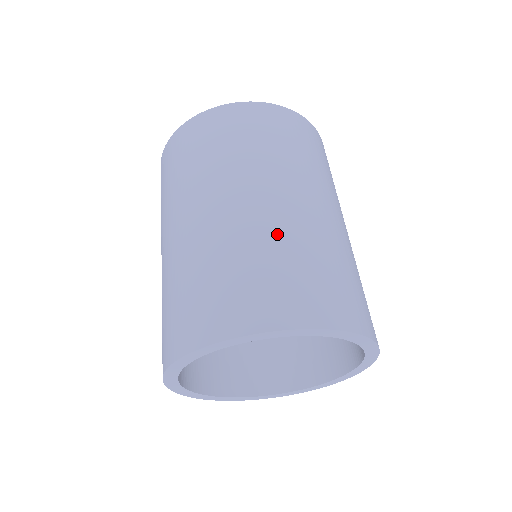
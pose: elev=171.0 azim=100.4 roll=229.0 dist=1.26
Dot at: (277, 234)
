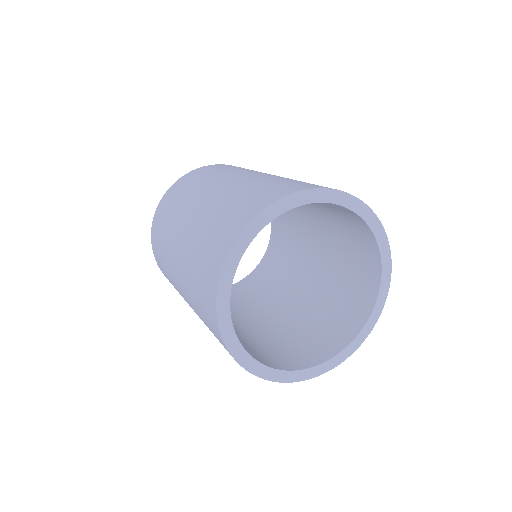
Dot at: occluded
